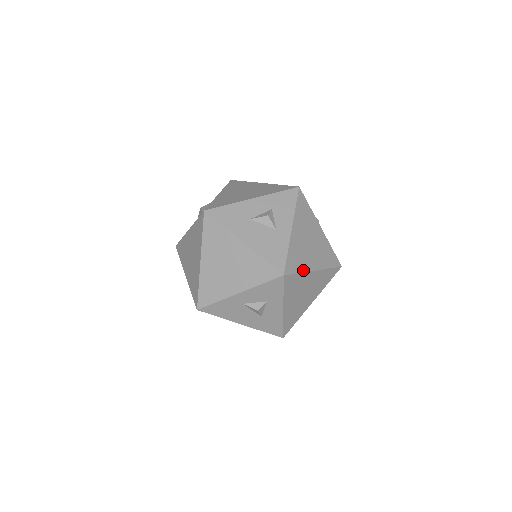
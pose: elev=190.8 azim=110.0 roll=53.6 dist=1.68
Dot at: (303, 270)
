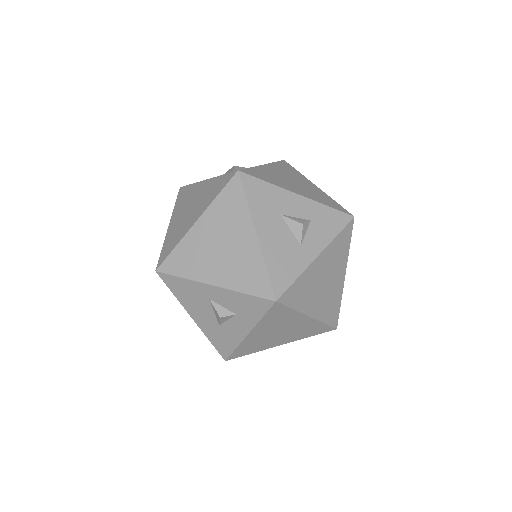
Dot at: (299, 308)
